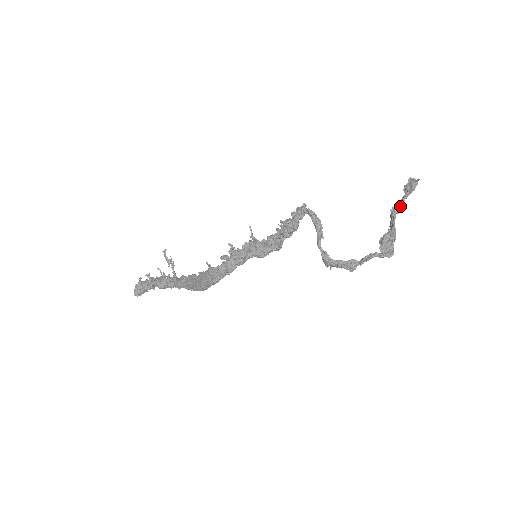
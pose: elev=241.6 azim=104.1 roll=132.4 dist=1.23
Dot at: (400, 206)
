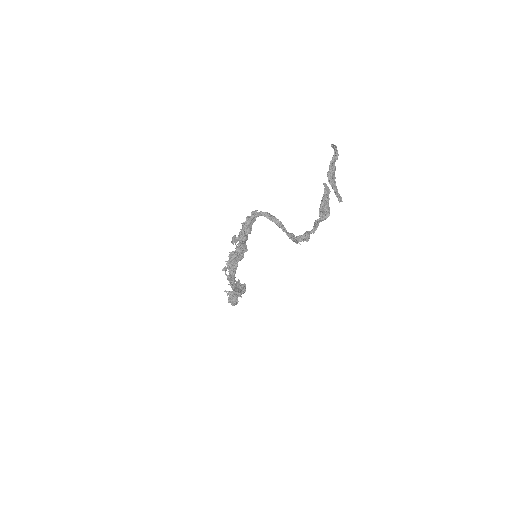
Dot at: (333, 171)
